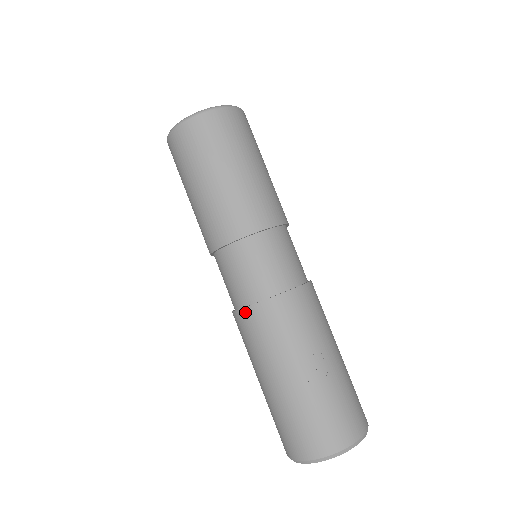
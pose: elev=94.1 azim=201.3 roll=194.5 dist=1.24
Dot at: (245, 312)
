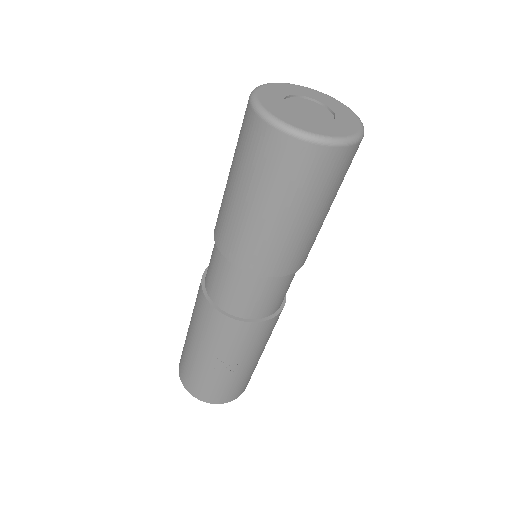
Dot at: (204, 300)
